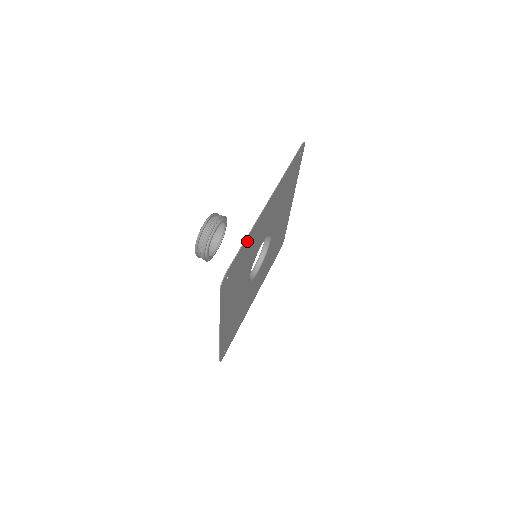
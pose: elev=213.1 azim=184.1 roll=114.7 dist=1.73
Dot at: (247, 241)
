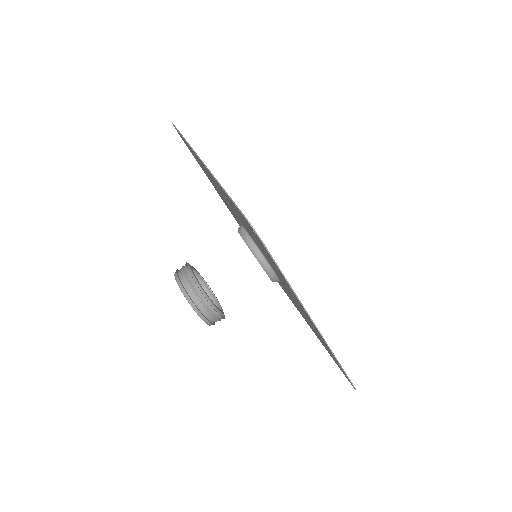
Dot at: (227, 196)
